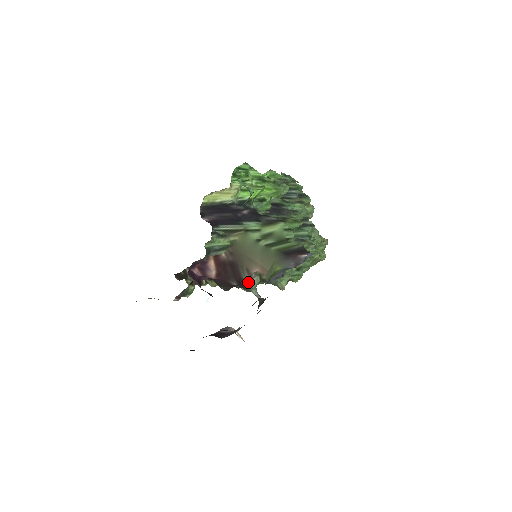
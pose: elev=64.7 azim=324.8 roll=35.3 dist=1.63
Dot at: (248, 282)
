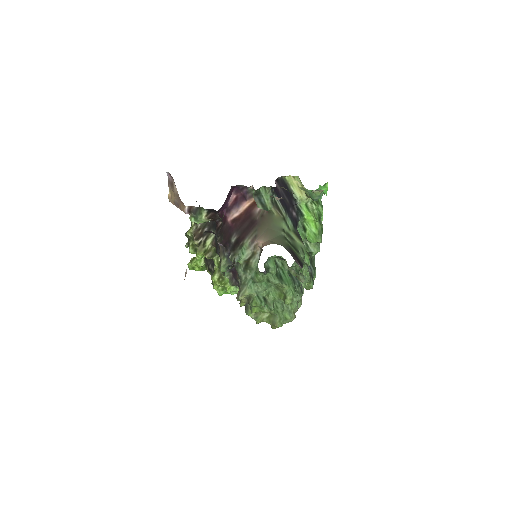
Dot at: (243, 247)
